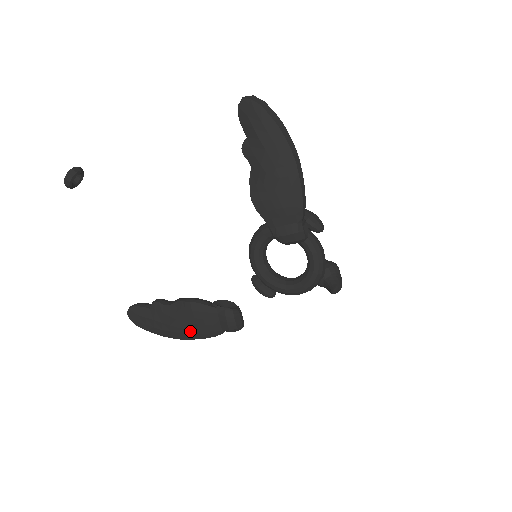
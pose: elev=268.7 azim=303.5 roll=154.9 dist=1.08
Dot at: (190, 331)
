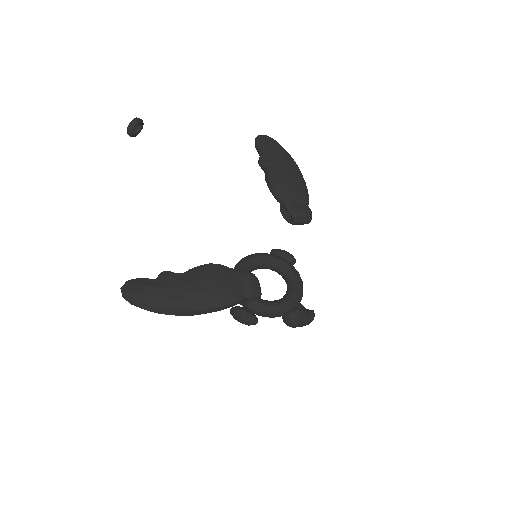
Dot at: (208, 295)
